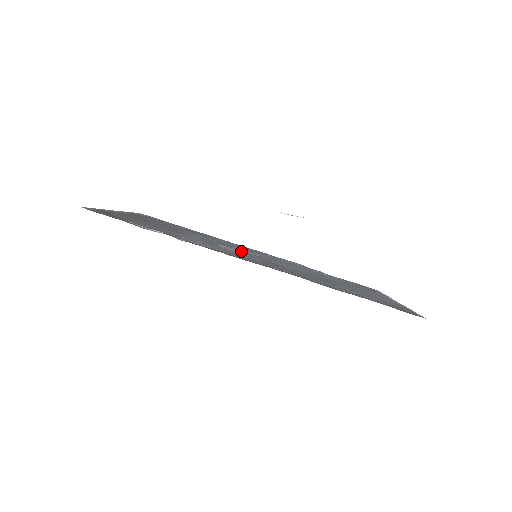
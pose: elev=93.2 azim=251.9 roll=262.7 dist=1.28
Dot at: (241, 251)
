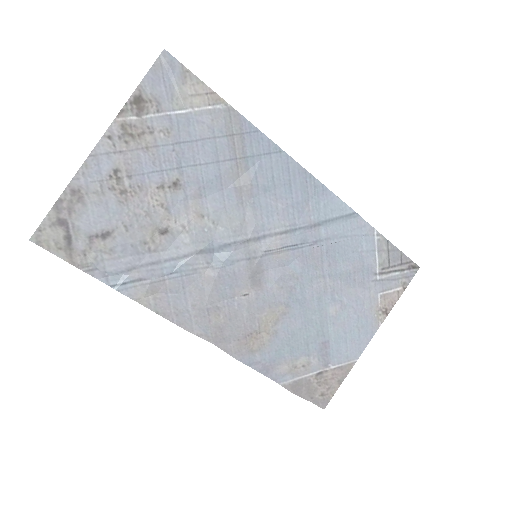
Dot at: (241, 247)
